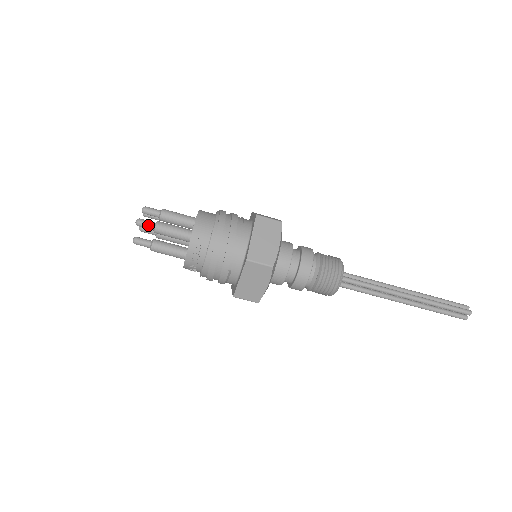
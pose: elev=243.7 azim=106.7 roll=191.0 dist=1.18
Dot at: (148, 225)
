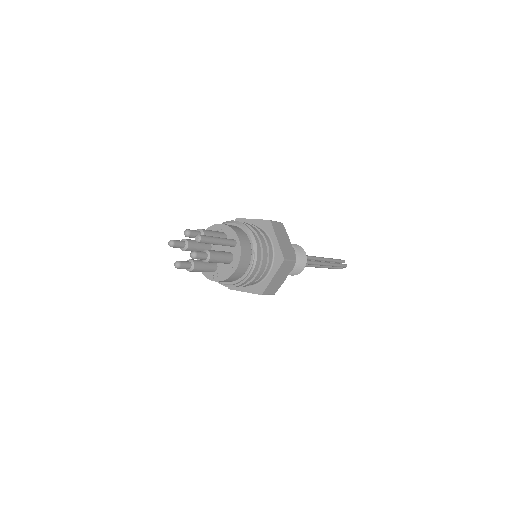
Dot at: (183, 268)
